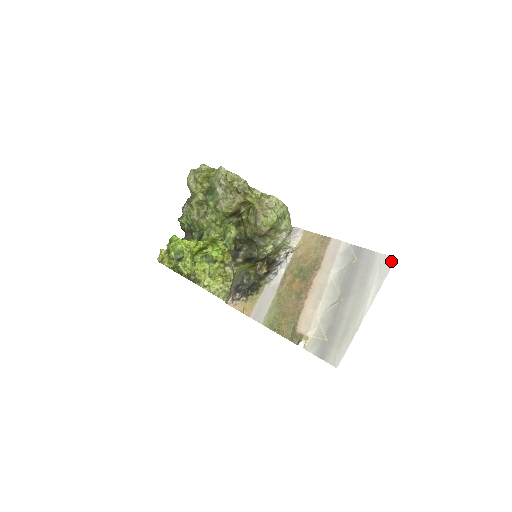
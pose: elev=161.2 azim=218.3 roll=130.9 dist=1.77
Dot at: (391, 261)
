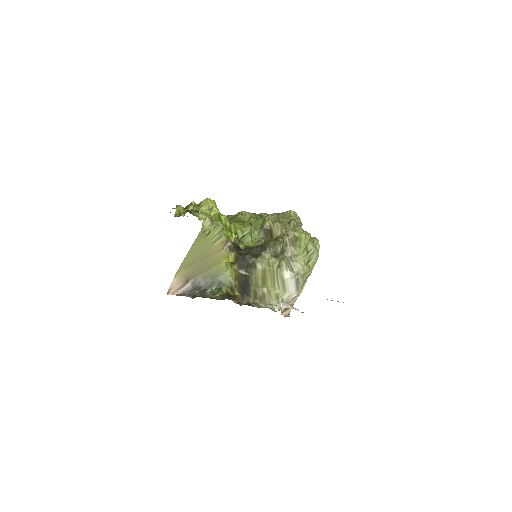
Dot at: occluded
